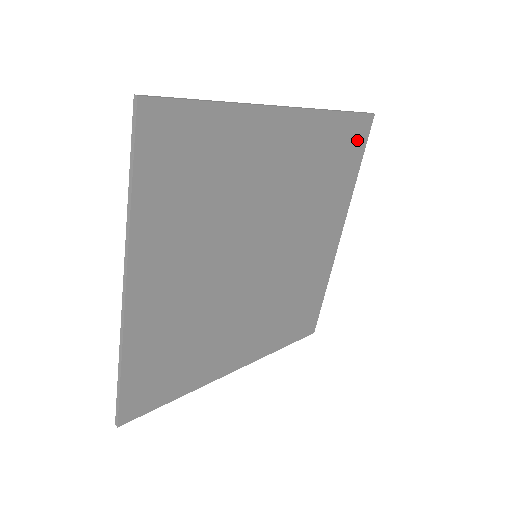
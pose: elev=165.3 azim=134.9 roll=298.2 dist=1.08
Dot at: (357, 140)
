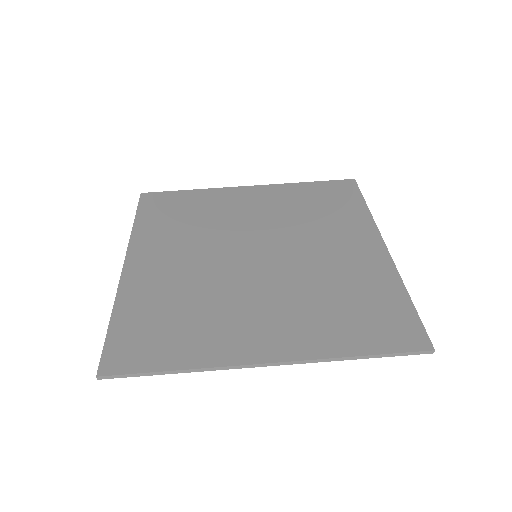
Dot at: (400, 329)
